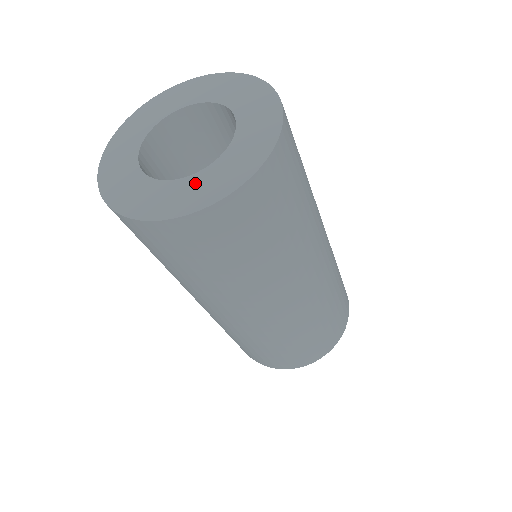
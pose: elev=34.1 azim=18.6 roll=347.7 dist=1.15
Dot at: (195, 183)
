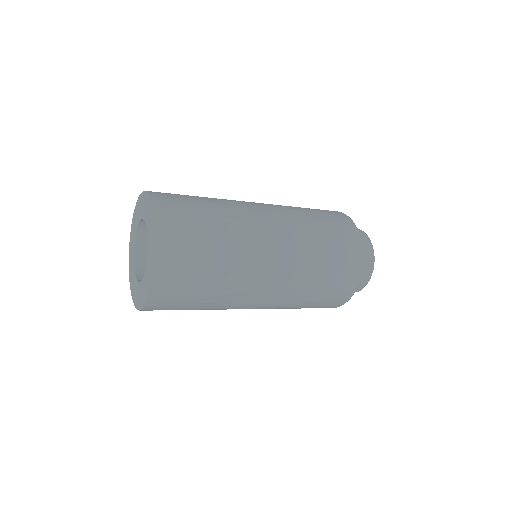
Dot at: (135, 283)
